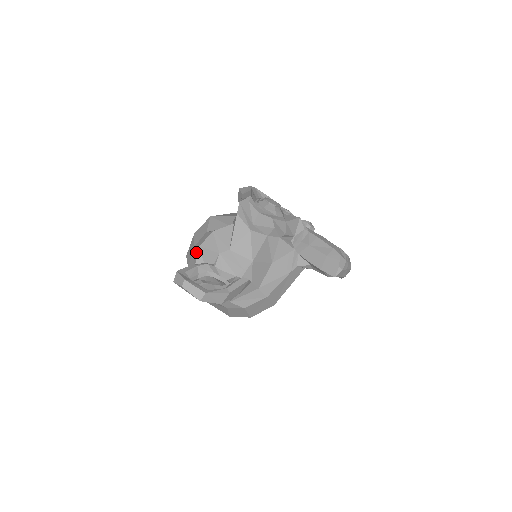
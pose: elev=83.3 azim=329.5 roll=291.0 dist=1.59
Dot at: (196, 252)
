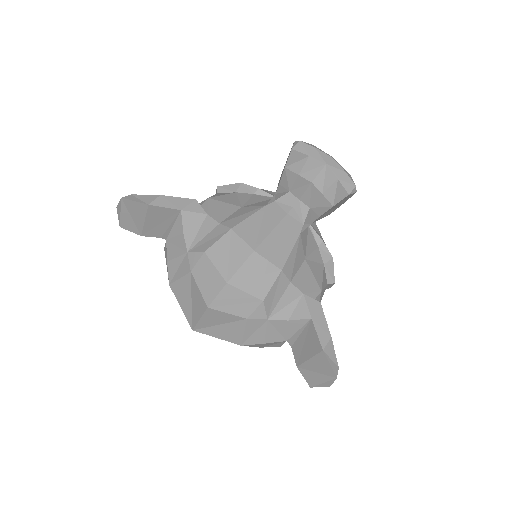
Dot at: occluded
